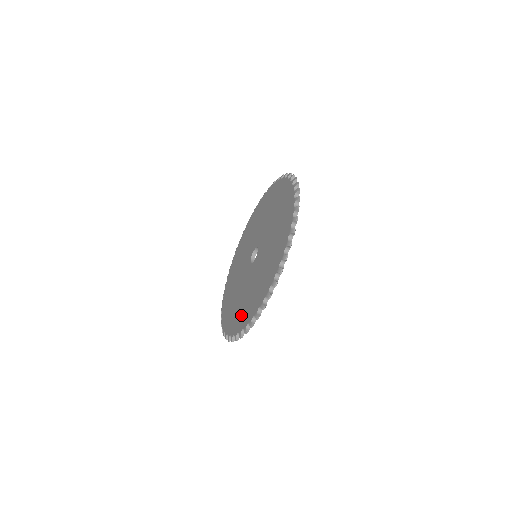
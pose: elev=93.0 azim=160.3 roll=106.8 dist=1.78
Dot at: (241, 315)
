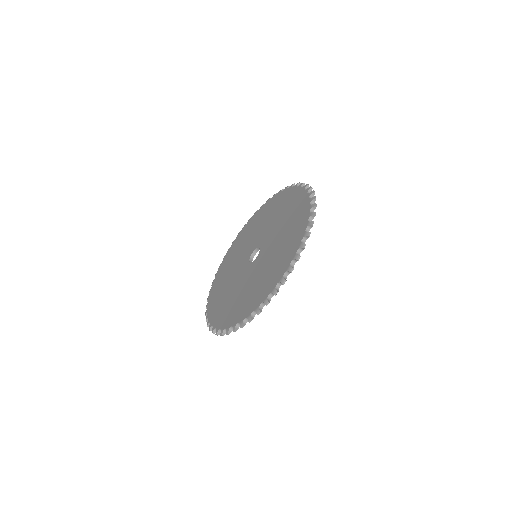
Dot at: (231, 312)
